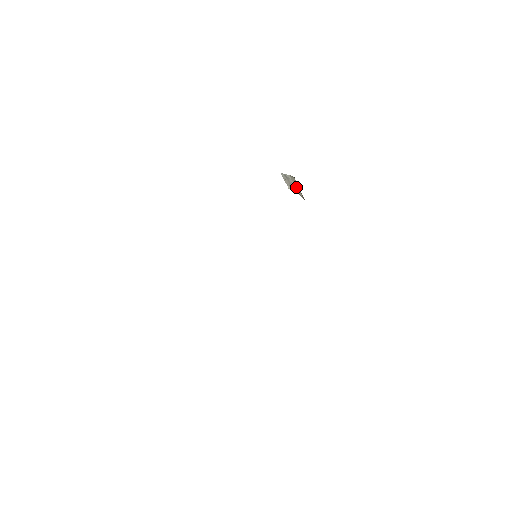
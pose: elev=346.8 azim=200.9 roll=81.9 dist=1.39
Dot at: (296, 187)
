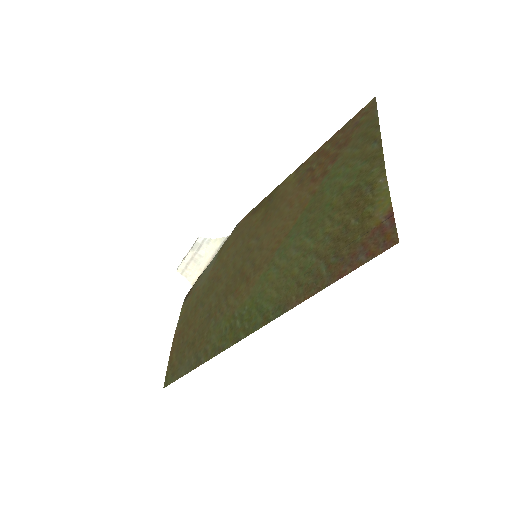
Dot at: (200, 262)
